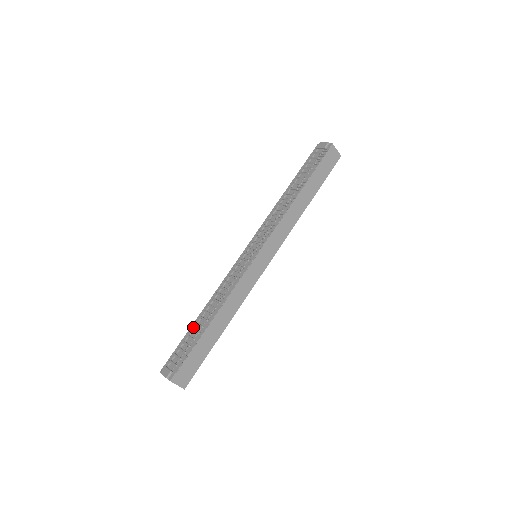
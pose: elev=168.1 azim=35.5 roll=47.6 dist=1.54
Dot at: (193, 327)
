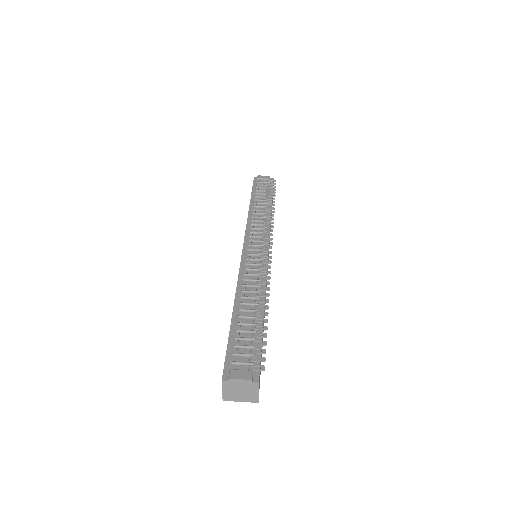
Dot at: (240, 320)
